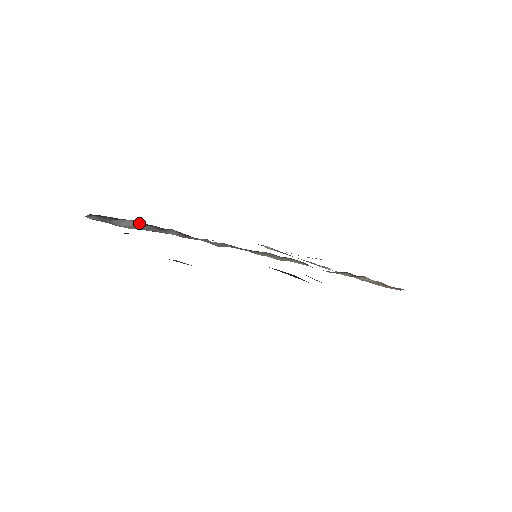
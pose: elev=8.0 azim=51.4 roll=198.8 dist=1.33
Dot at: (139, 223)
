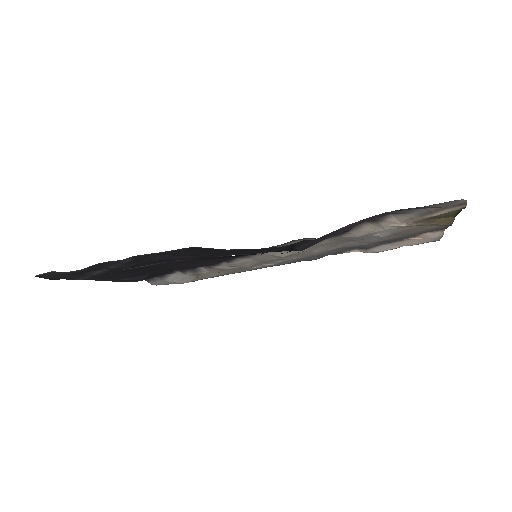
Dot at: (182, 273)
